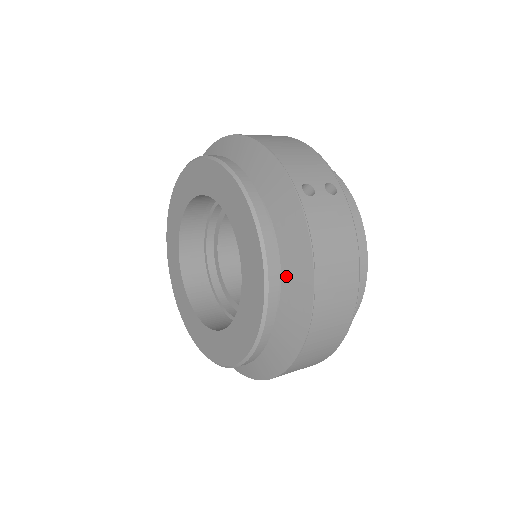
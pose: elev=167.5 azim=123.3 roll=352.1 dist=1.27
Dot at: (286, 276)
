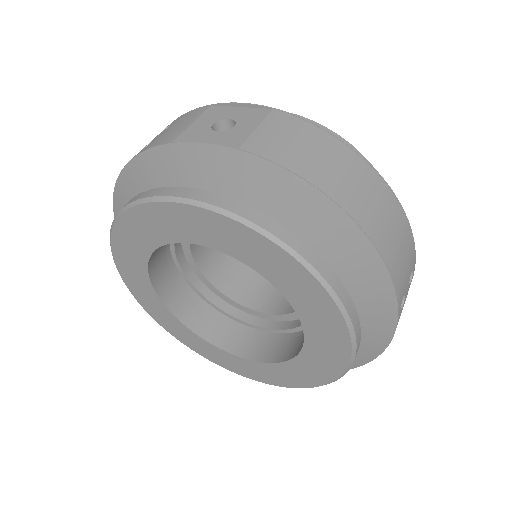
Dot at: occluded
